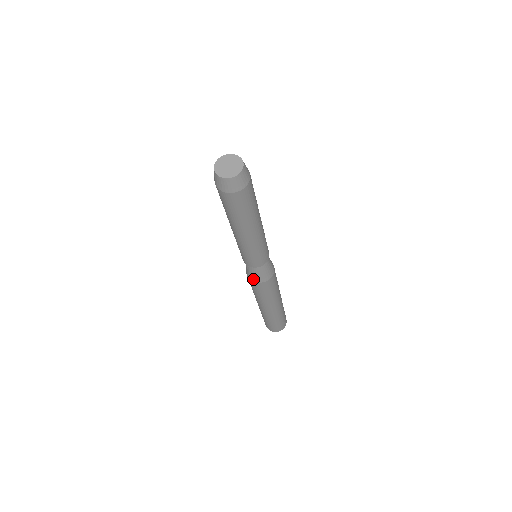
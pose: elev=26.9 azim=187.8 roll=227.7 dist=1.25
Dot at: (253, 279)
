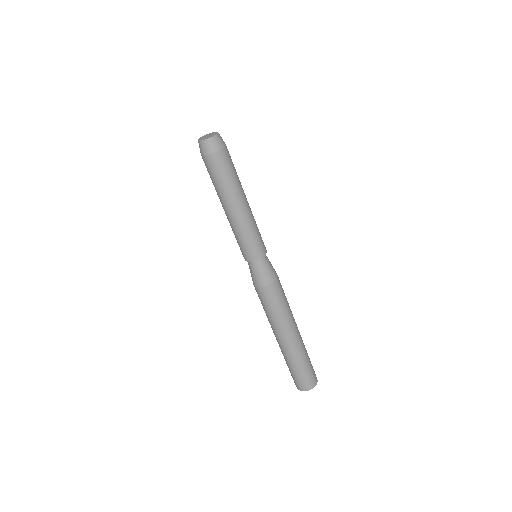
Dot at: (264, 282)
